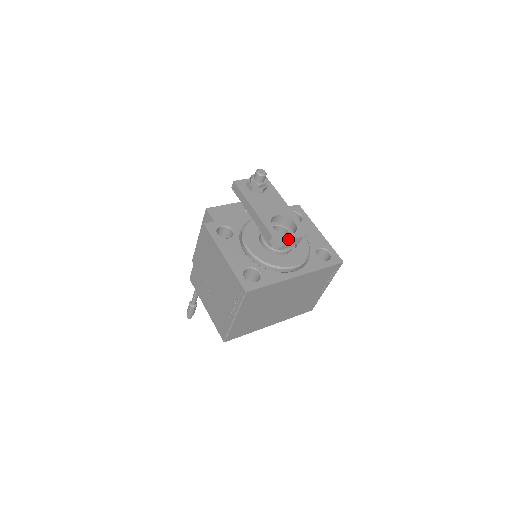
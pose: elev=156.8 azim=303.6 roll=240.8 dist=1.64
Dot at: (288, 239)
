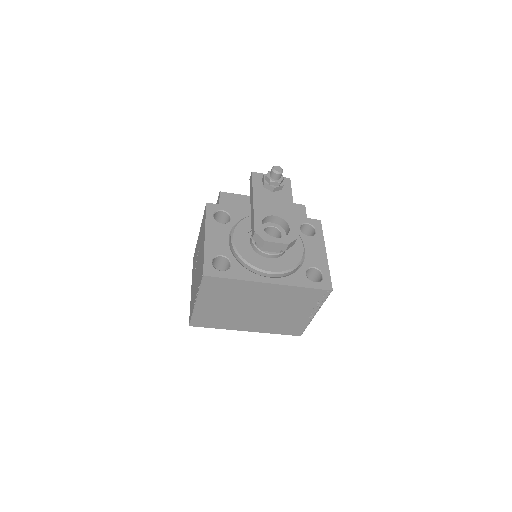
Dot at: (270, 240)
